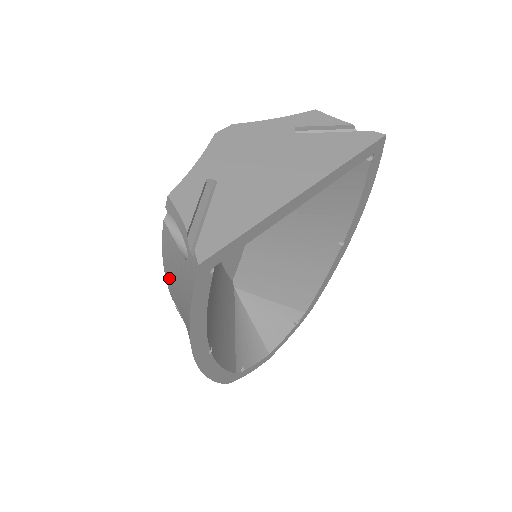
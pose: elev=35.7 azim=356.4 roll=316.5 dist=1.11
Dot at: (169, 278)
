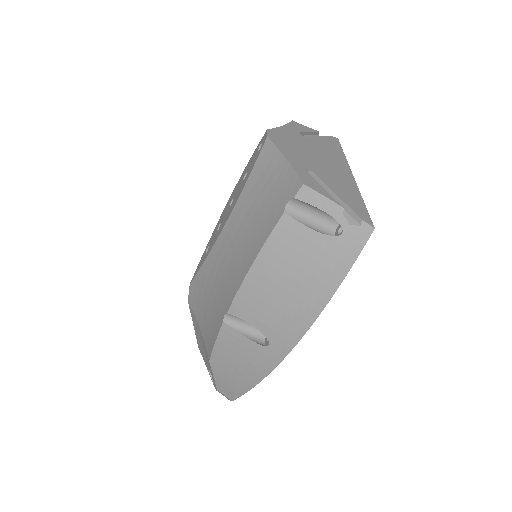
Dot at: (258, 279)
